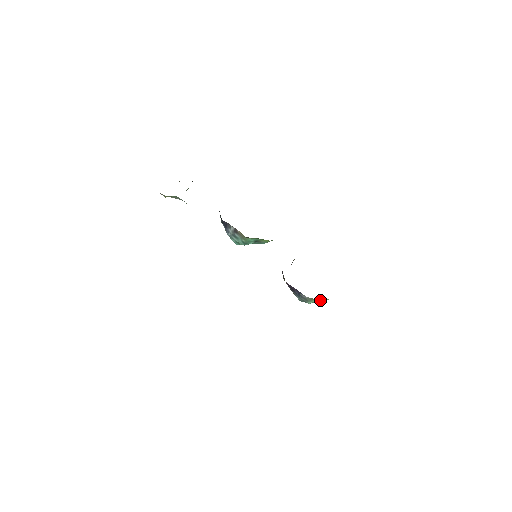
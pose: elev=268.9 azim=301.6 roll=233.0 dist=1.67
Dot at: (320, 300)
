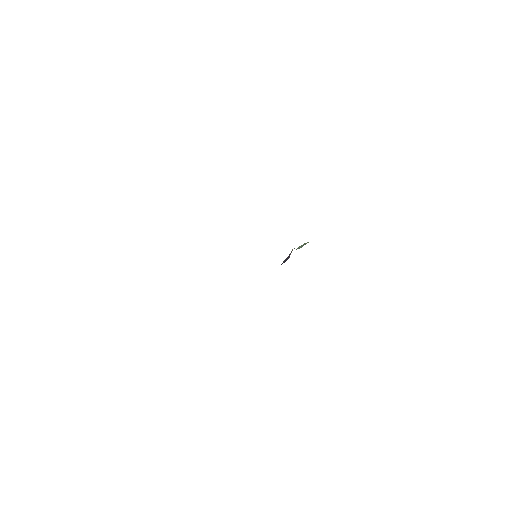
Dot at: occluded
